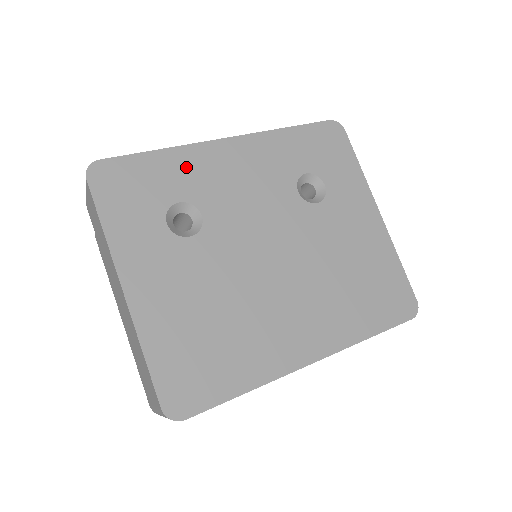
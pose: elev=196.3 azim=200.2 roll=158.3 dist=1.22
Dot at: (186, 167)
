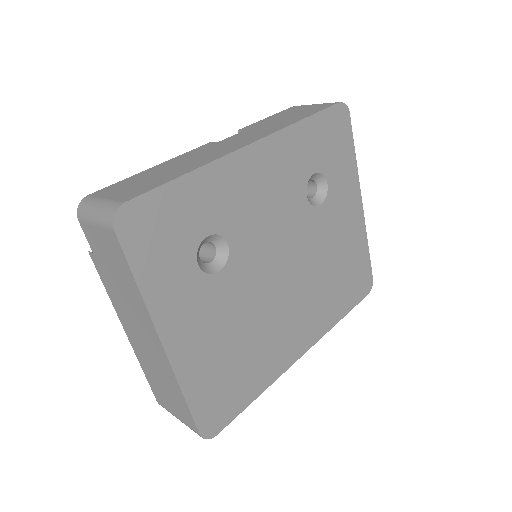
Dot at: (214, 191)
